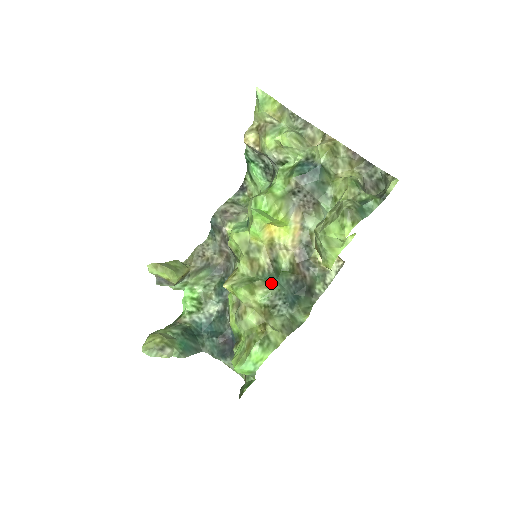
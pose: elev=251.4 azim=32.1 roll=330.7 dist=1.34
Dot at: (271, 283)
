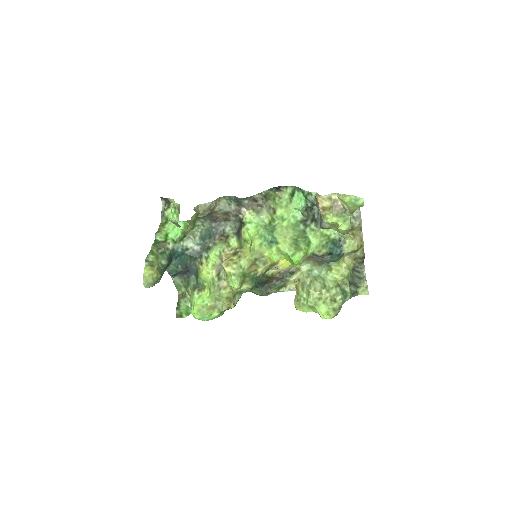
Dot at: (253, 281)
